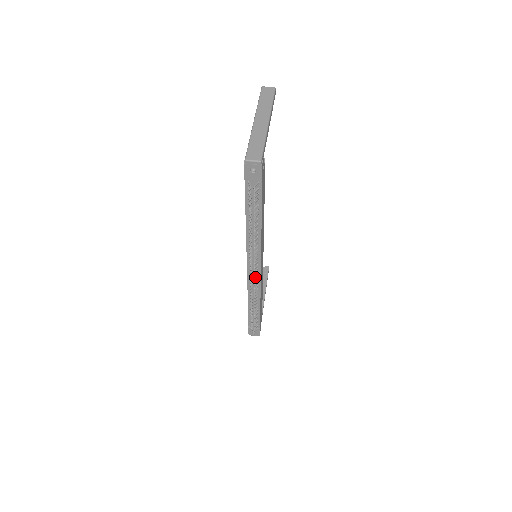
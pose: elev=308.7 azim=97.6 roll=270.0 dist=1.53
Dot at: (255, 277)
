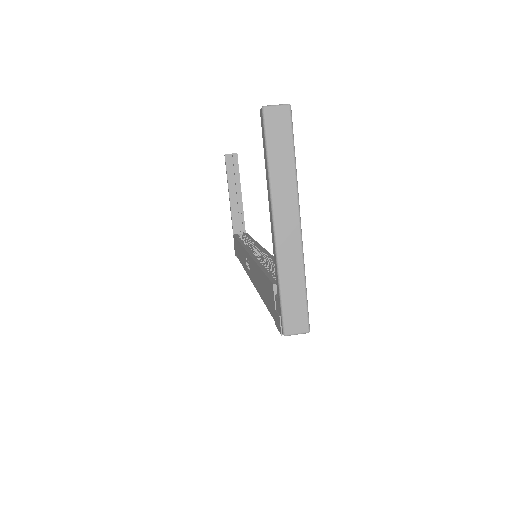
Dot at: occluded
